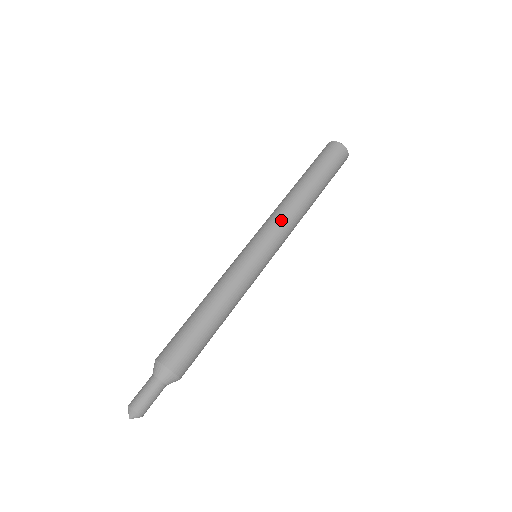
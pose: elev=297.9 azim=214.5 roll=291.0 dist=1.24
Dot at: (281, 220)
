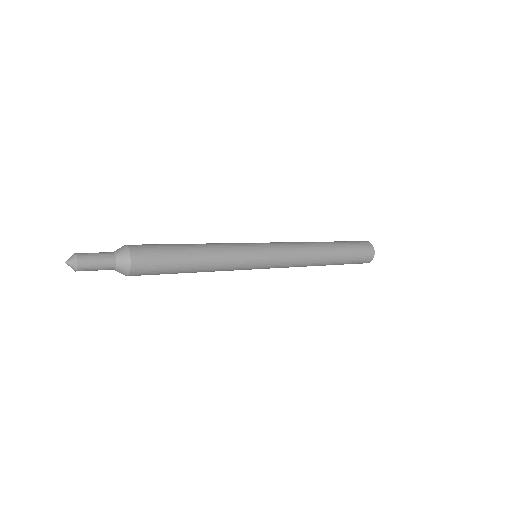
Dot at: occluded
